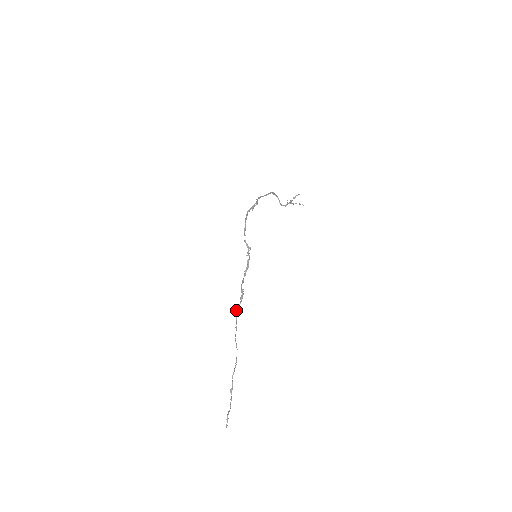
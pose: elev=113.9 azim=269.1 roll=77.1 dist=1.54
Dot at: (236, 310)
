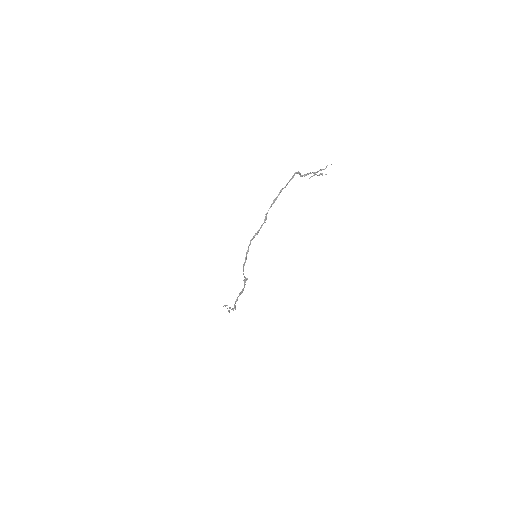
Dot at: (230, 308)
